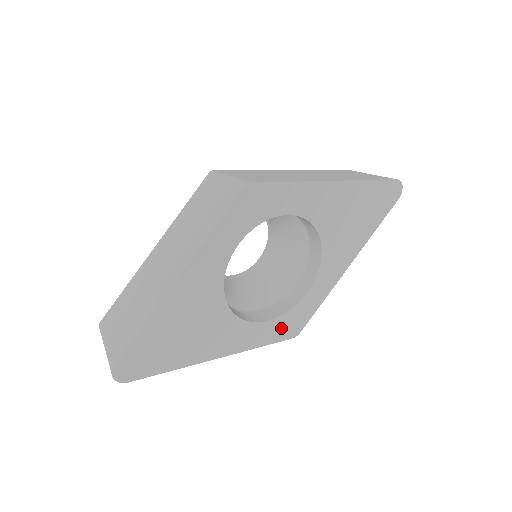
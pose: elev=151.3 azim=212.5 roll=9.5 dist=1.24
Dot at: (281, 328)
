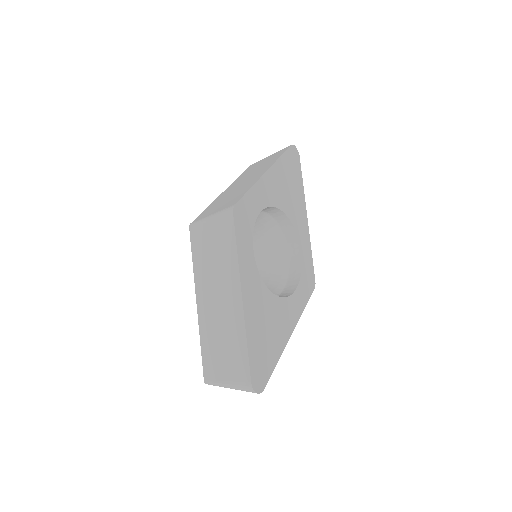
Dot at: (305, 287)
